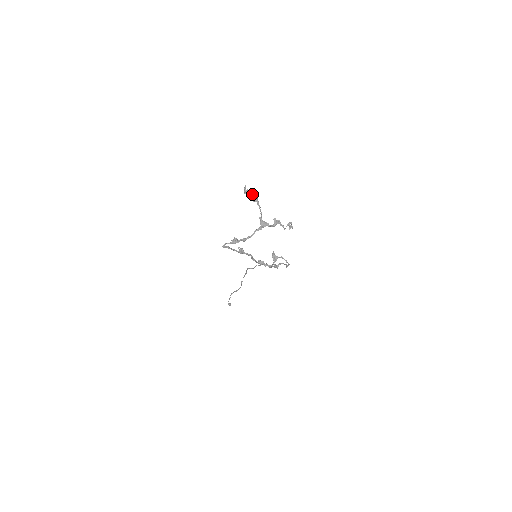
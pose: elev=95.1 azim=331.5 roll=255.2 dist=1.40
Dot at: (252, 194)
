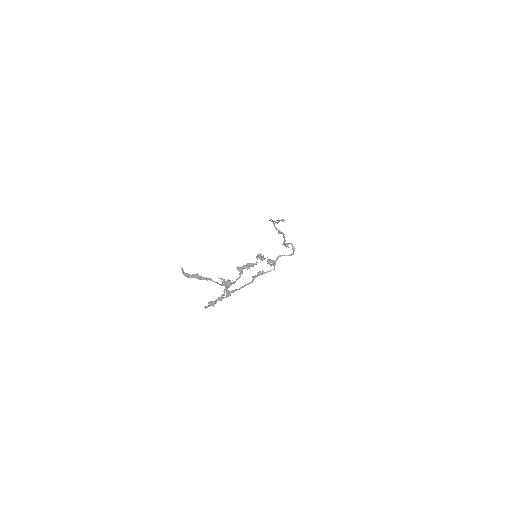
Dot at: (193, 275)
